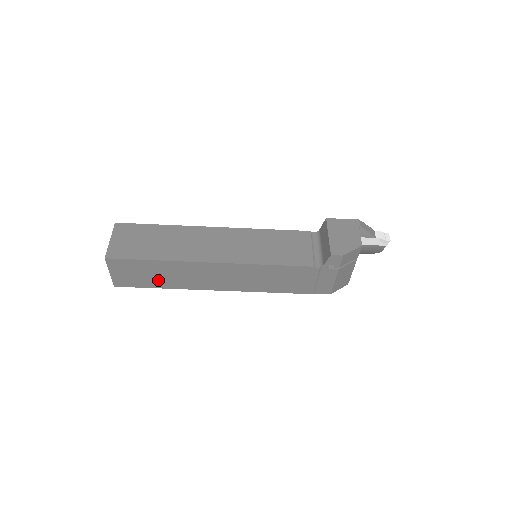
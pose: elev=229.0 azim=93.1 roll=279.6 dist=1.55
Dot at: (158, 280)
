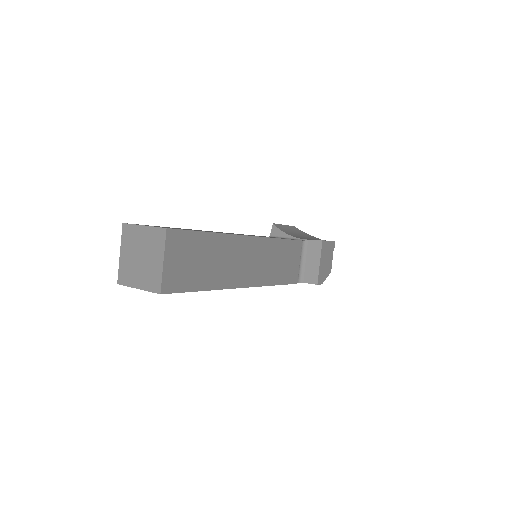
Dot at: occluded
